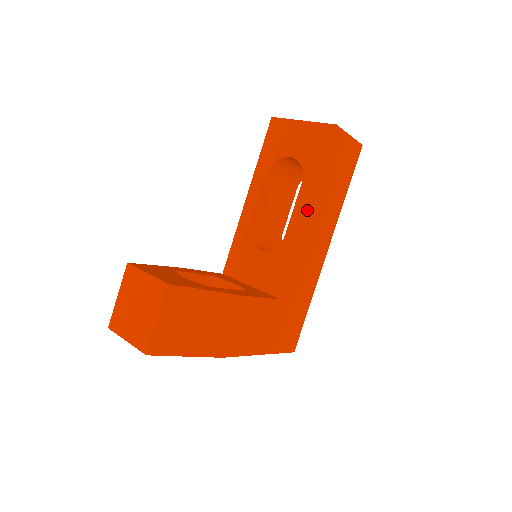
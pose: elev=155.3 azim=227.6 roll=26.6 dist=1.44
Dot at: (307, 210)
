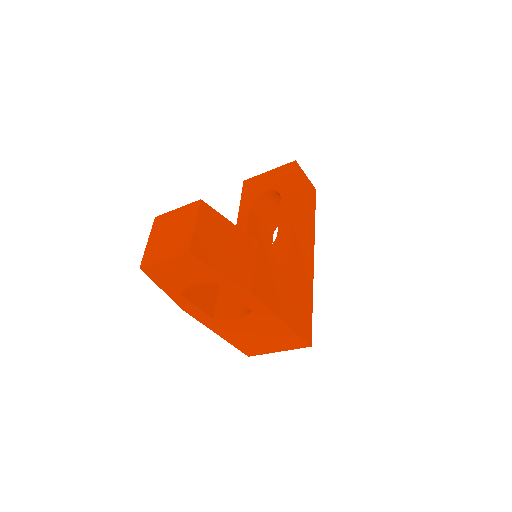
Dot at: (291, 210)
